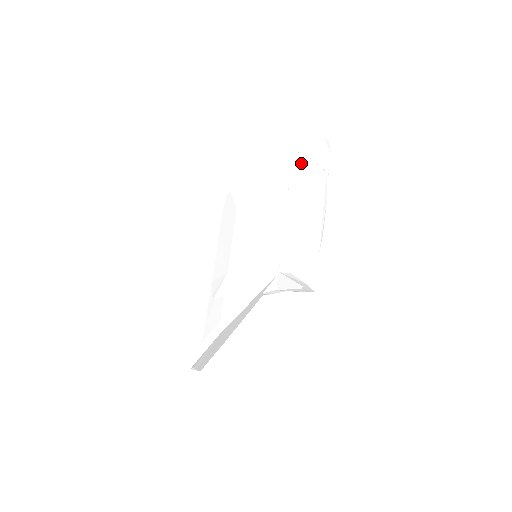
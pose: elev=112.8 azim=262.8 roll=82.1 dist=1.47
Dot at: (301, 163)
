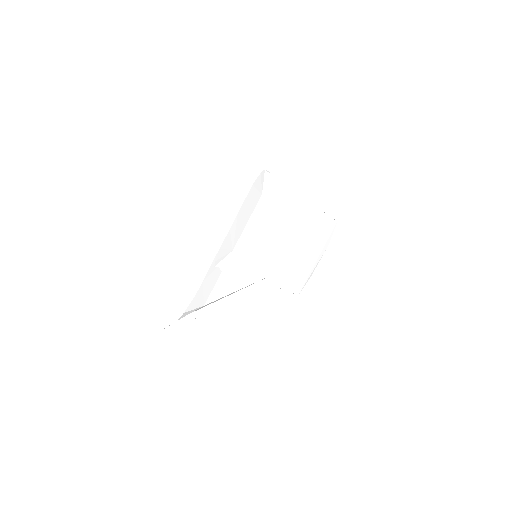
Dot at: (309, 215)
